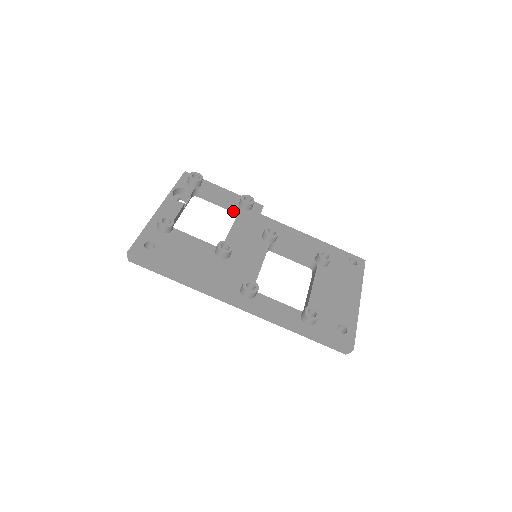
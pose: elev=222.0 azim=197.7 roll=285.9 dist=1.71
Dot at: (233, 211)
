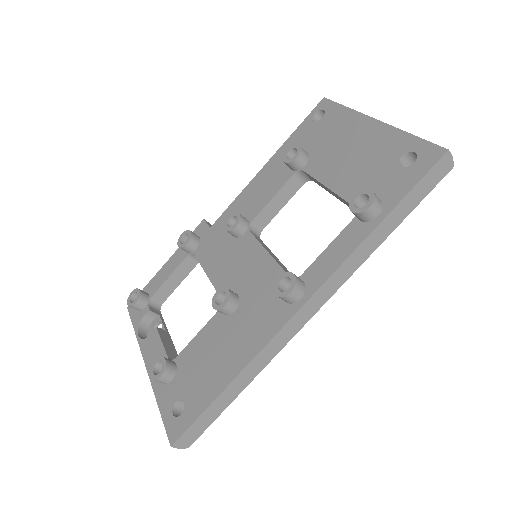
Dot at: (196, 263)
